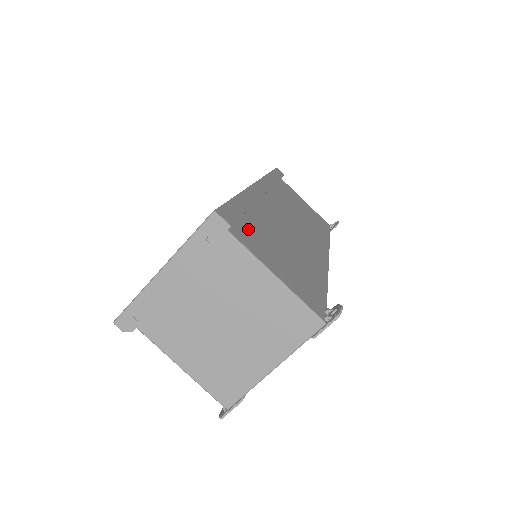
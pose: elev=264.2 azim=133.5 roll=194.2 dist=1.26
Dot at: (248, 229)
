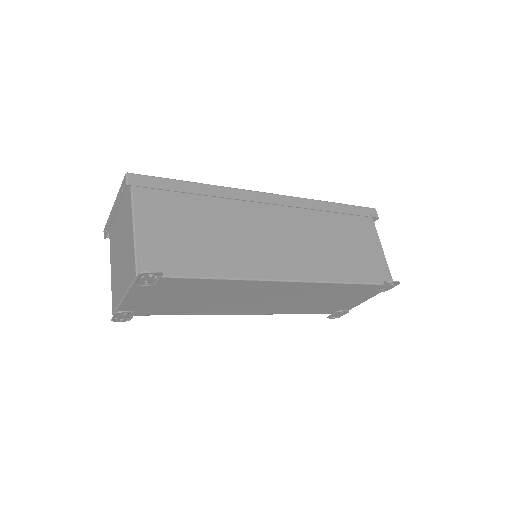
Dot at: (167, 201)
